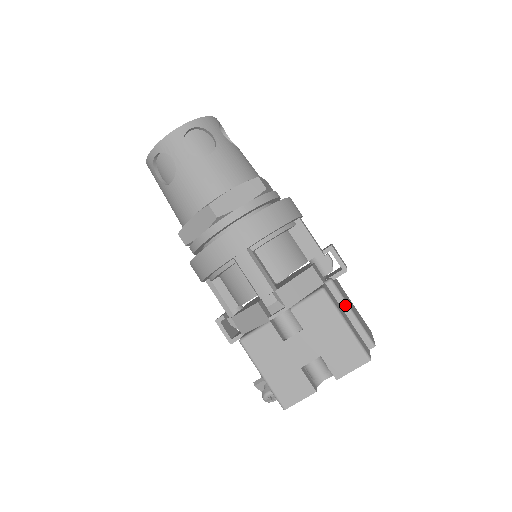
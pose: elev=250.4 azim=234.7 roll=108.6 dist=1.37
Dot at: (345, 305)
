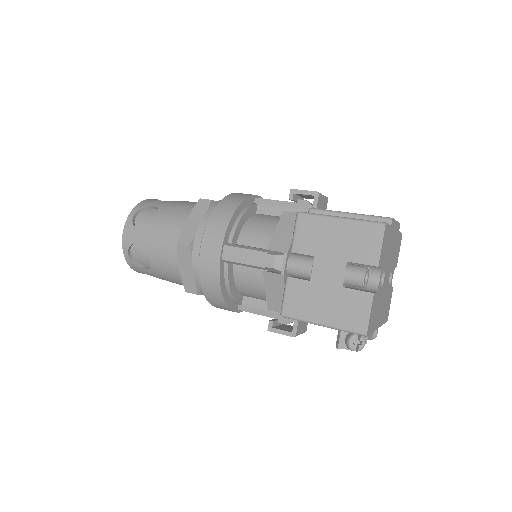
Dot at: (338, 214)
